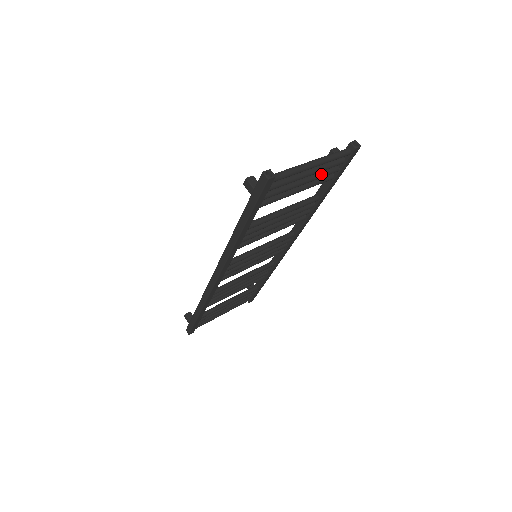
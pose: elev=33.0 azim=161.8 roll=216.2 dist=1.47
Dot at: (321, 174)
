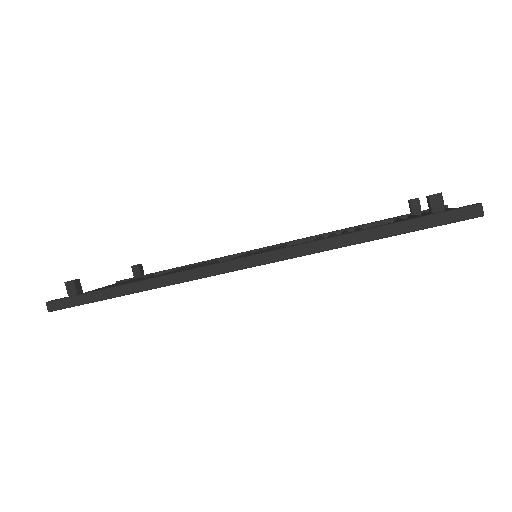
Dot at: occluded
